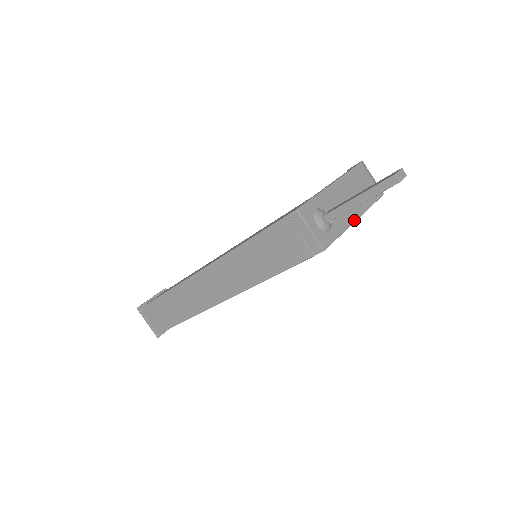
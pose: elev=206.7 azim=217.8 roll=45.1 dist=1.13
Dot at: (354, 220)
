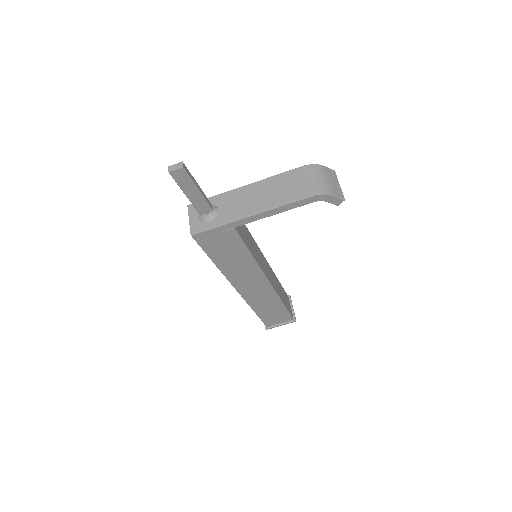
Dot at: (247, 216)
